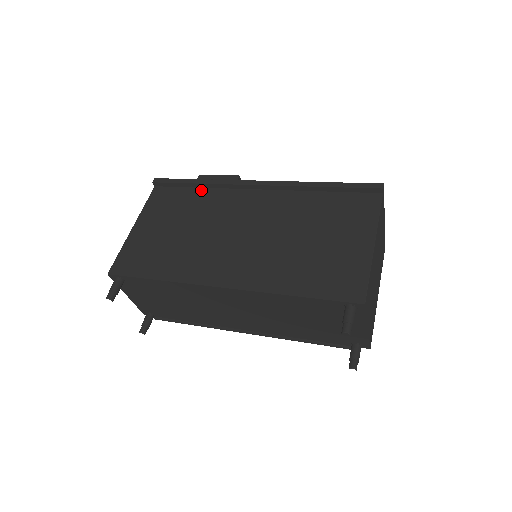
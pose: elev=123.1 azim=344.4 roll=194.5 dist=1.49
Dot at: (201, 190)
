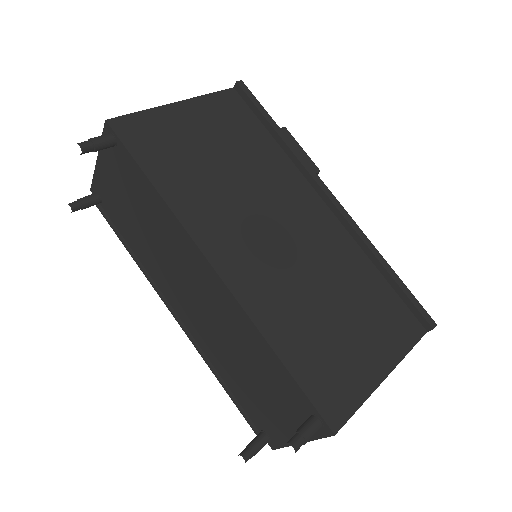
Dot at: (274, 143)
